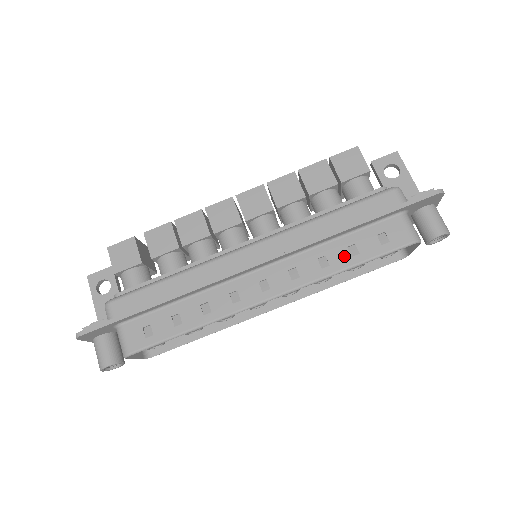
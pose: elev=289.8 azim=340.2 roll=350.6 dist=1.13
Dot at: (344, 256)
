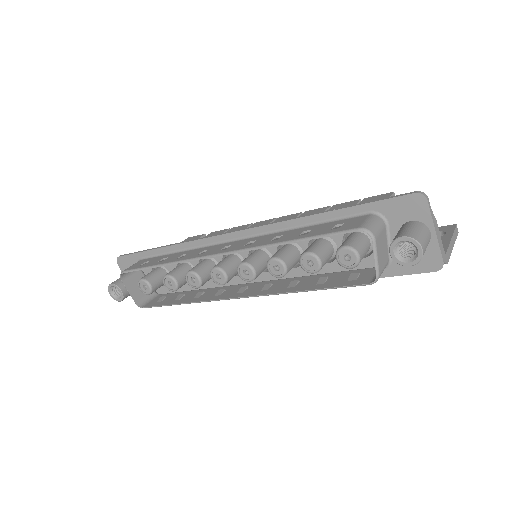
Dot at: (295, 235)
